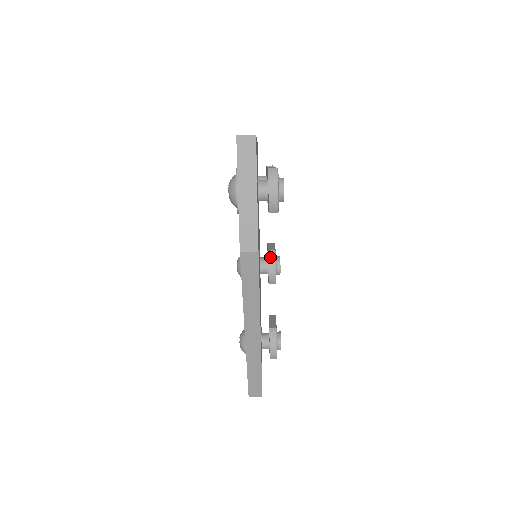
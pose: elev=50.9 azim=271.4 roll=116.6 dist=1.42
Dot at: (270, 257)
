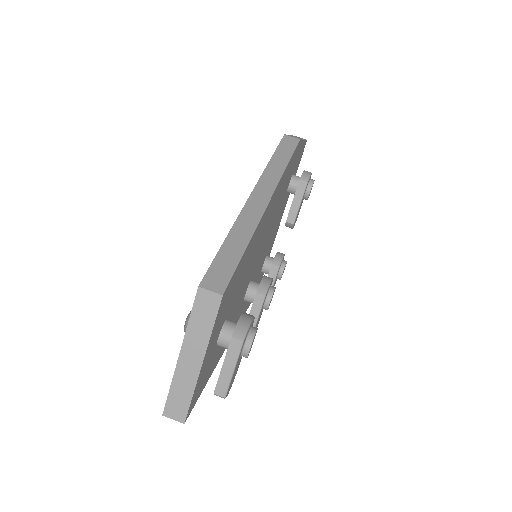
Dot at: occluded
